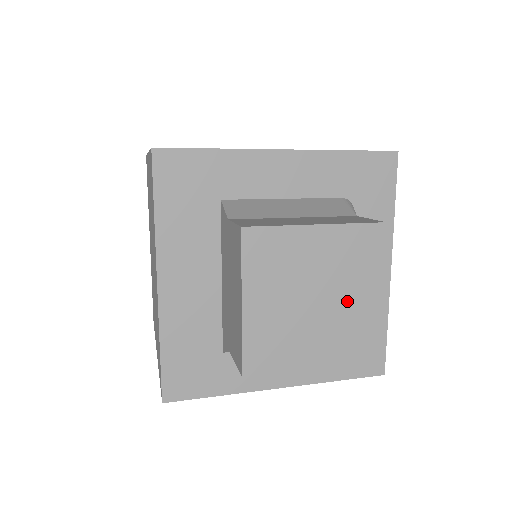
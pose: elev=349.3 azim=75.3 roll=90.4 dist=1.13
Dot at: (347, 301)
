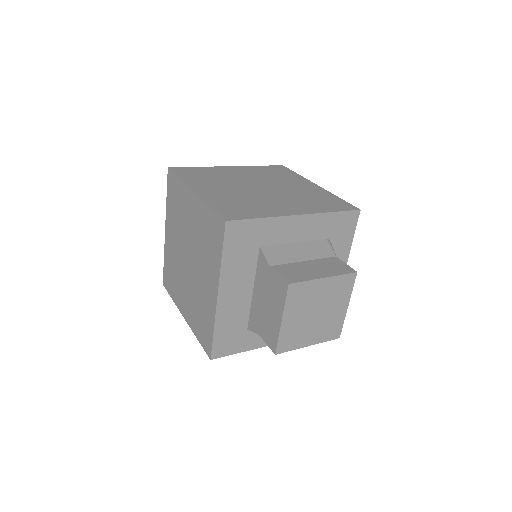
Dot at: (331, 312)
